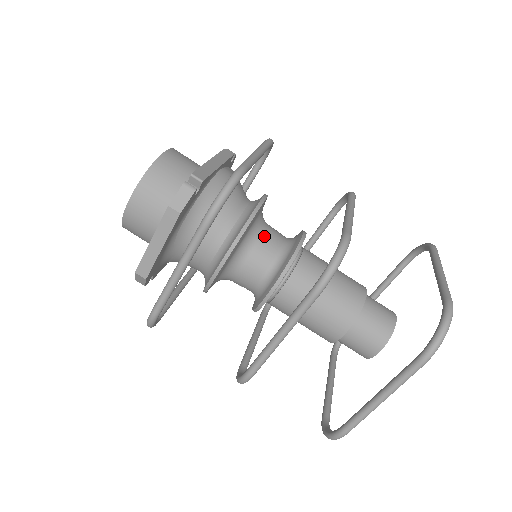
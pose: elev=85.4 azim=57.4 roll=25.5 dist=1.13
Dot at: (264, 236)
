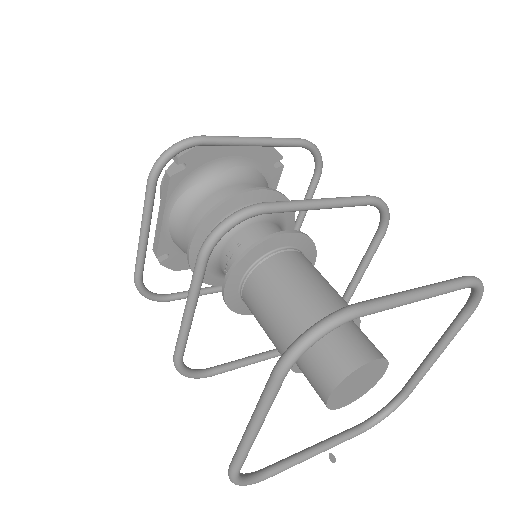
Dot at: occluded
